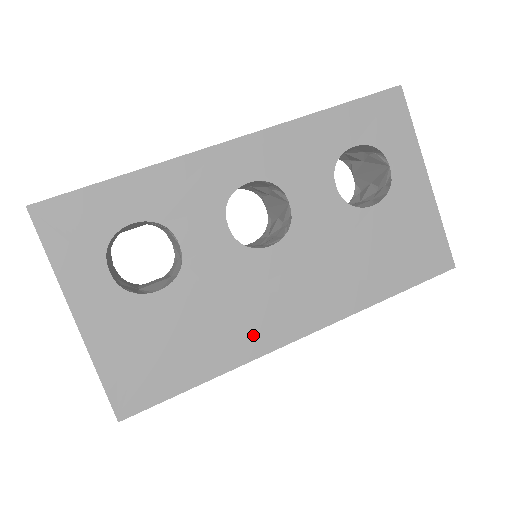
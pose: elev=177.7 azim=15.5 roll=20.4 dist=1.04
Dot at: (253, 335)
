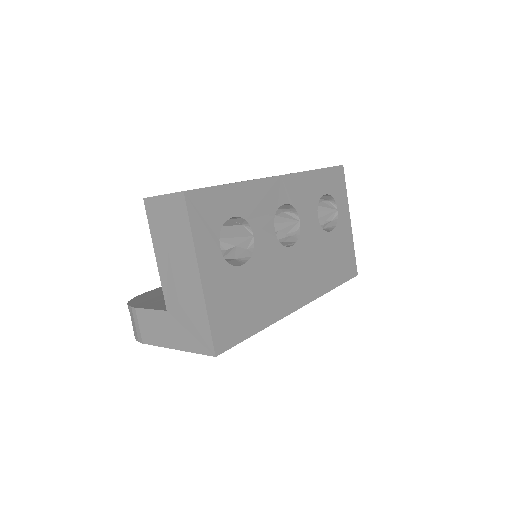
Dot at: (281, 303)
